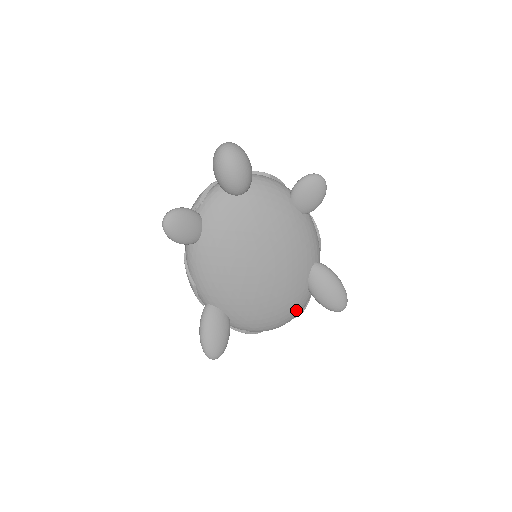
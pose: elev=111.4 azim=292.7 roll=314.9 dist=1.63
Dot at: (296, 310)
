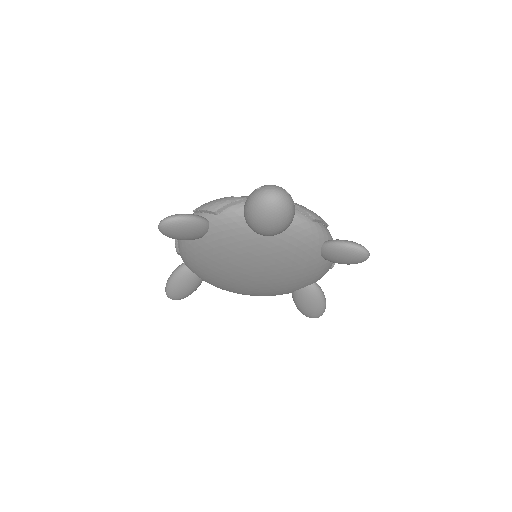
Dot at: occluded
